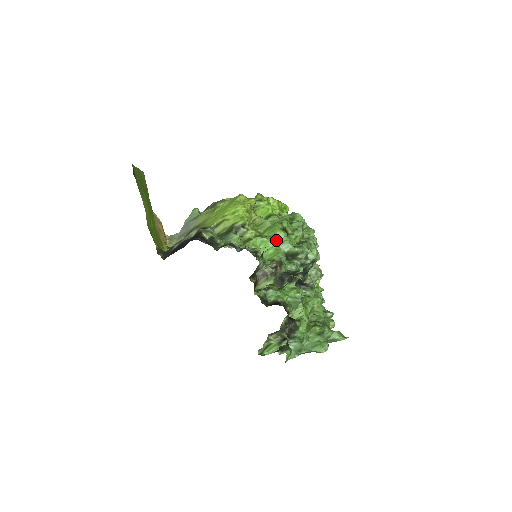
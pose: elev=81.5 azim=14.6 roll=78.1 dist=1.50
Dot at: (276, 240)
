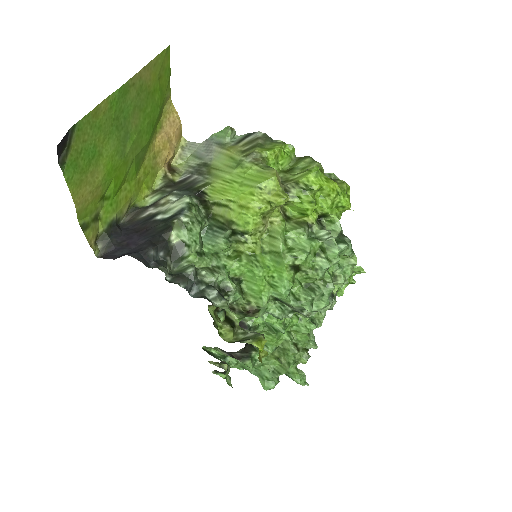
Dot at: (273, 276)
